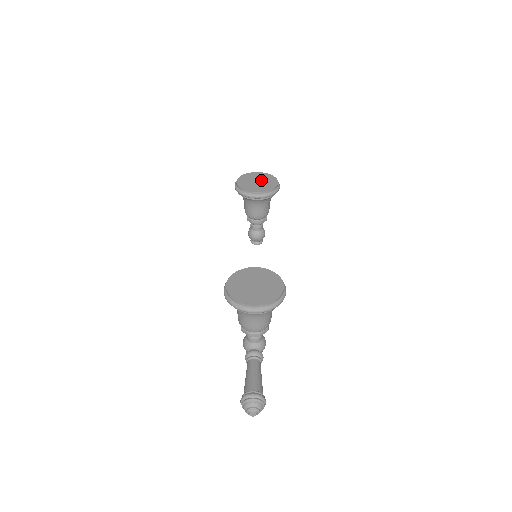
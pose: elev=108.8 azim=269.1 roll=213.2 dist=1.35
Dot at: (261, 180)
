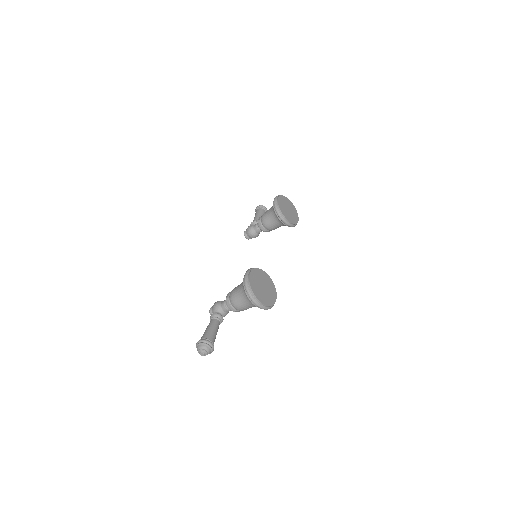
Dot at: (291, 210)
